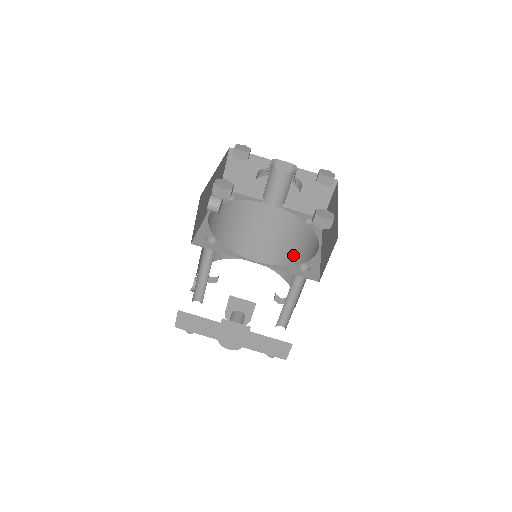
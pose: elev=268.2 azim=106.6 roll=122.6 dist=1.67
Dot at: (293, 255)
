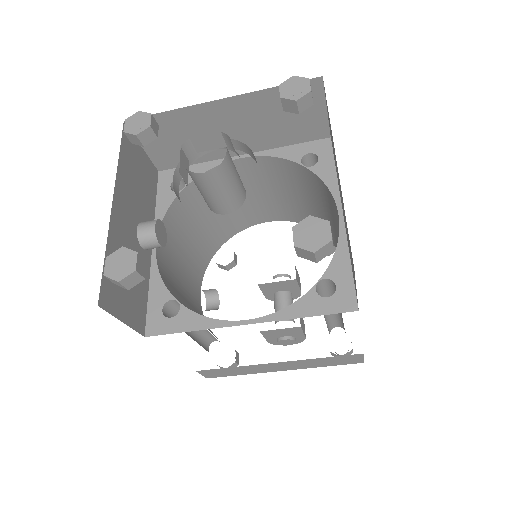
Dot at: (312, 206)
